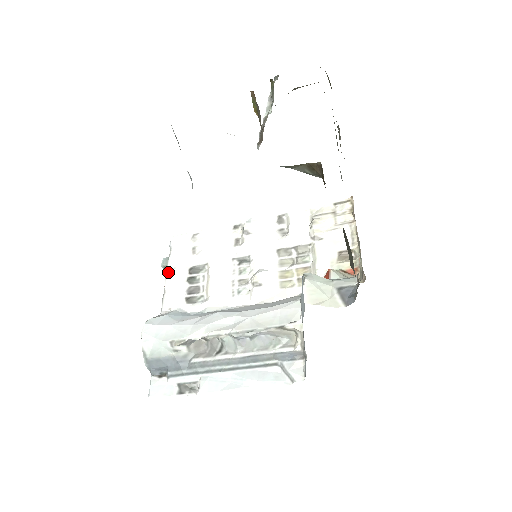
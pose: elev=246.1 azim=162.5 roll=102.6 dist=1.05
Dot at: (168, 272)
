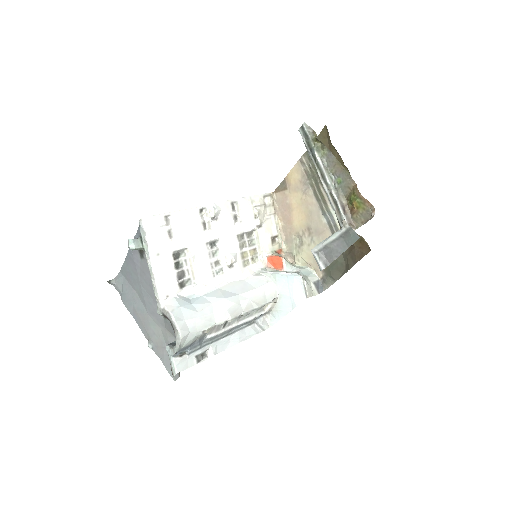
Dot at: (154, 260)
